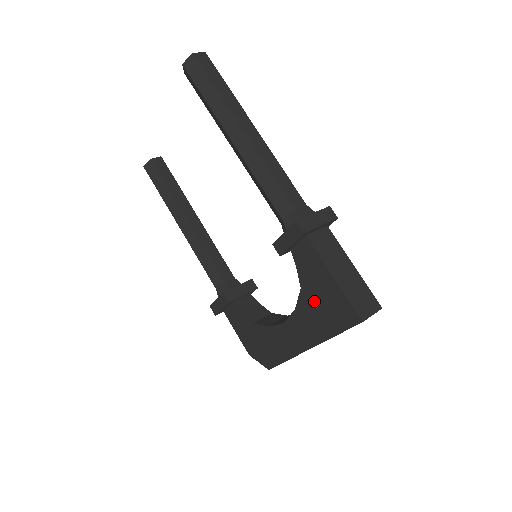
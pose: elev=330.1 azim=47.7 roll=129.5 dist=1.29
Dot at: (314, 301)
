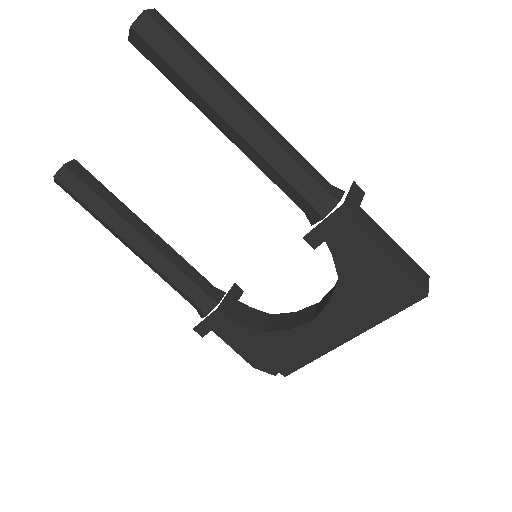
Dot at: (358, 289)
